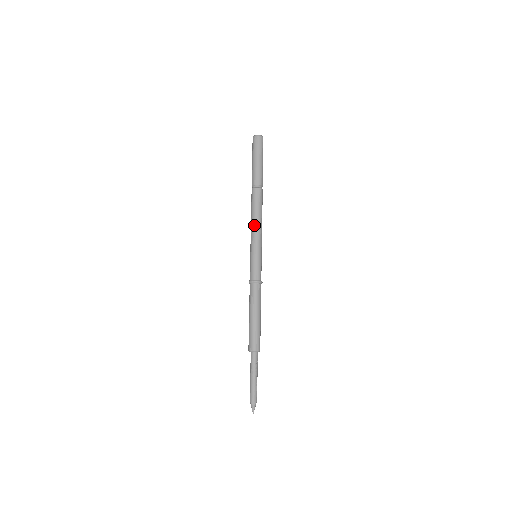
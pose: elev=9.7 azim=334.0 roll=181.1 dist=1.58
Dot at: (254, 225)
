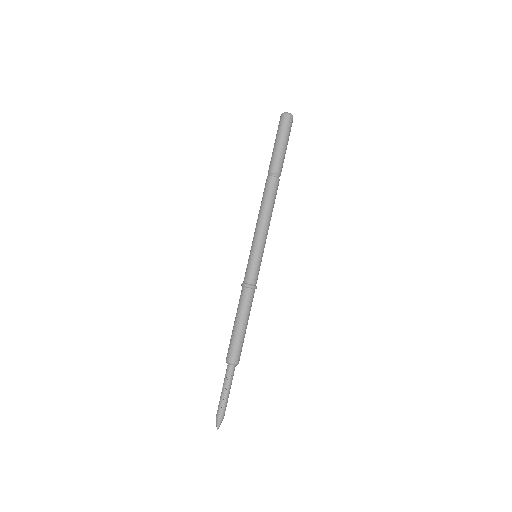
Dot at: (257, 220)
